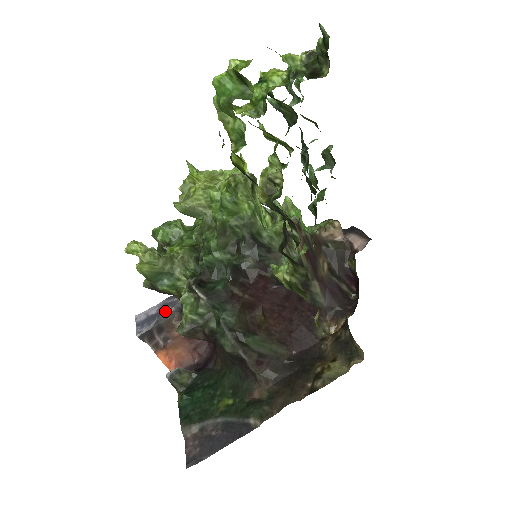
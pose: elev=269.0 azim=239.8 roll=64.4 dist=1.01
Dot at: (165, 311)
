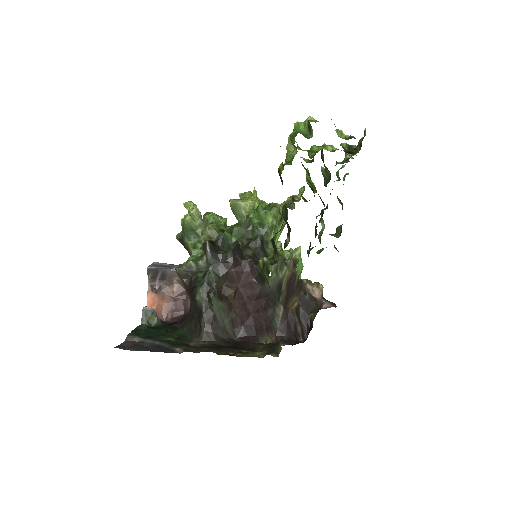
Dot at: (175, 267)
